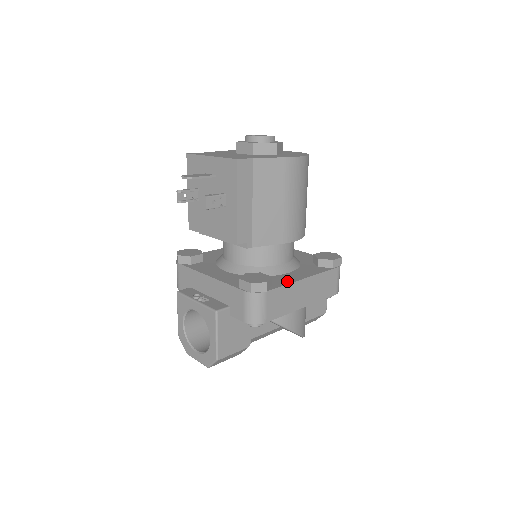
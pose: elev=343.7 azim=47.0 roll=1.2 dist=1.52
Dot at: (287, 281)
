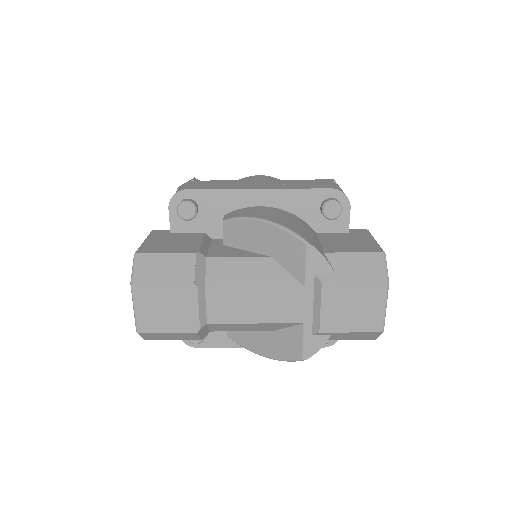
Dot at: occluded
